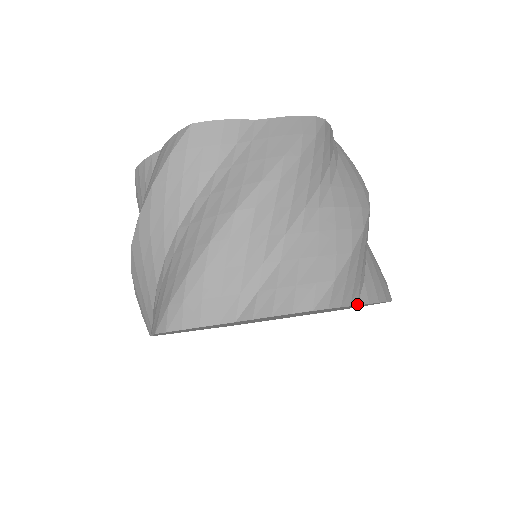
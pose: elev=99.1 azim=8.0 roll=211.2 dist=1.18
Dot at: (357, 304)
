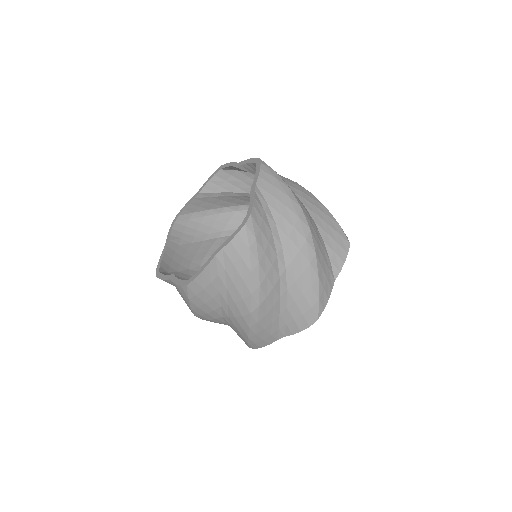
Dot at: (334, 281)
